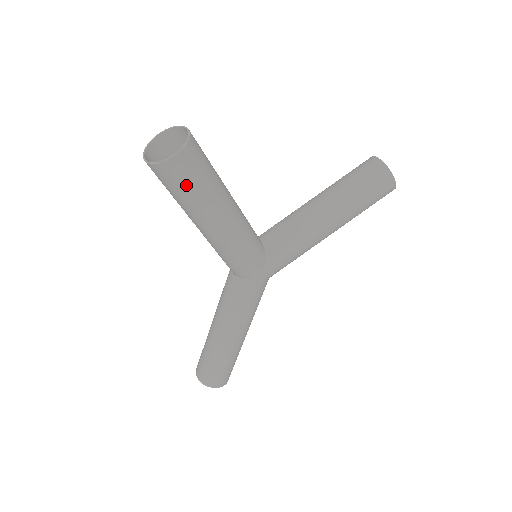
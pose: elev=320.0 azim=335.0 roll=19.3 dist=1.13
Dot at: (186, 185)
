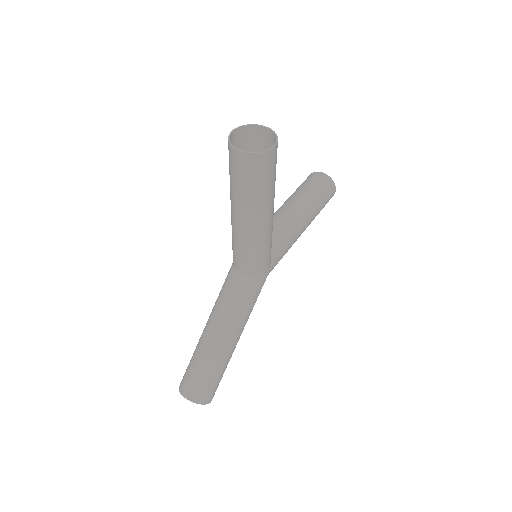
Dot at: (268, 176)
